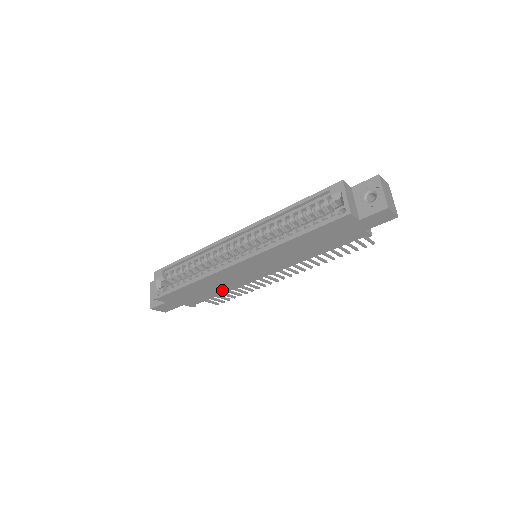
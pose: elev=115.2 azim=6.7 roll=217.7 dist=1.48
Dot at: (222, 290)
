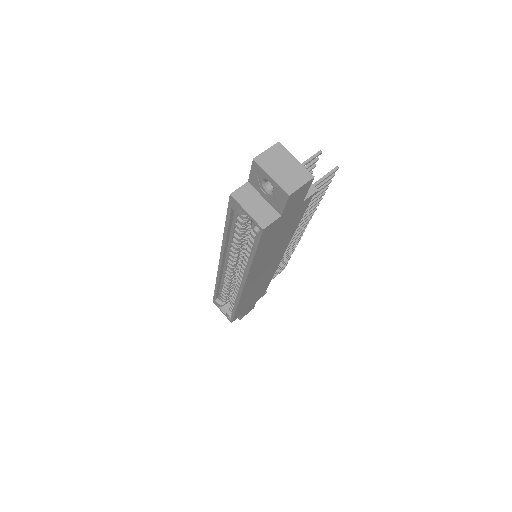
Dot at: (266, 283)
